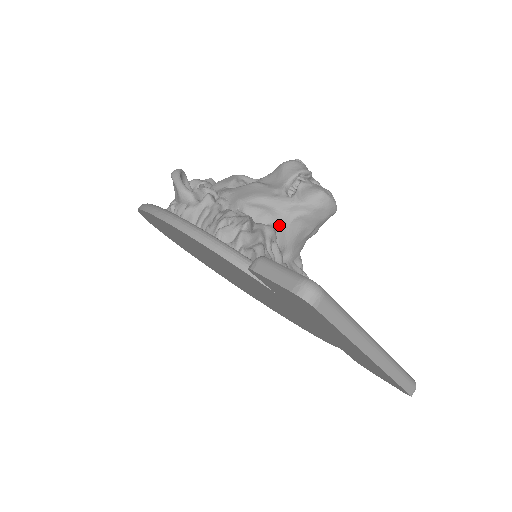
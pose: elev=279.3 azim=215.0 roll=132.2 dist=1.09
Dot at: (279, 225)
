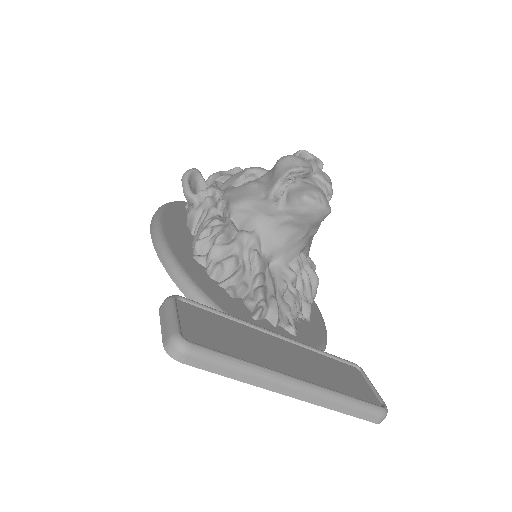
Dot at: (264, 231)
